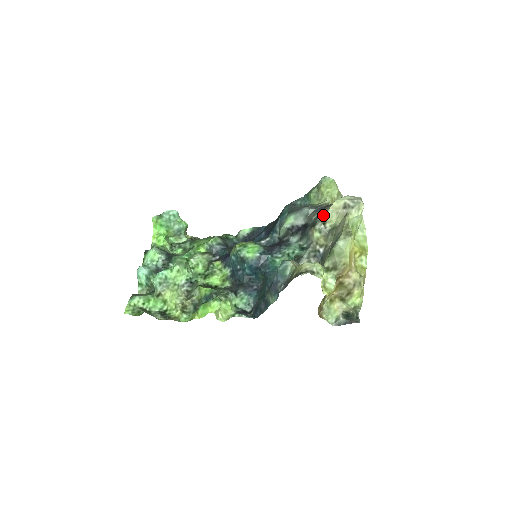
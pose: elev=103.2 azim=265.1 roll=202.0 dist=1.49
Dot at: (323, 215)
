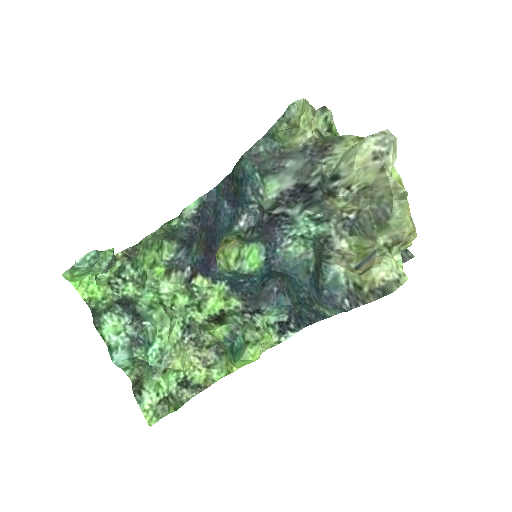
Dot at: (344, 179)
